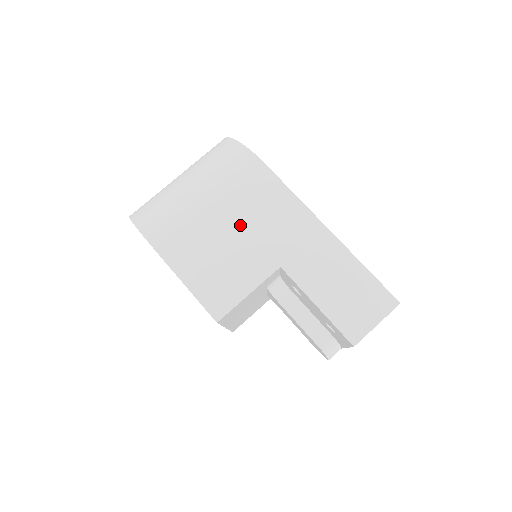
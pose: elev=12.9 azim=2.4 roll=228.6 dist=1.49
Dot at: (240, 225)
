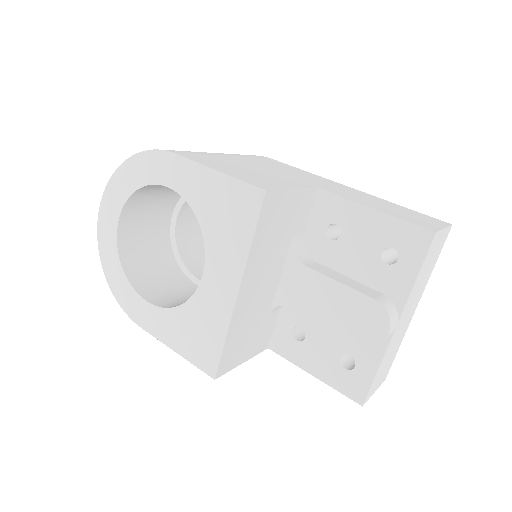
Dot at: (262, 167)
